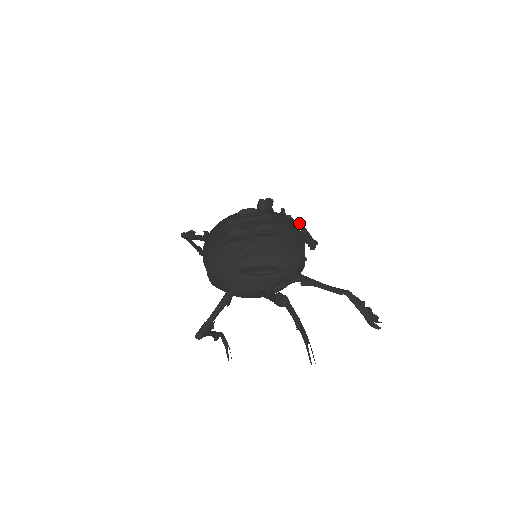
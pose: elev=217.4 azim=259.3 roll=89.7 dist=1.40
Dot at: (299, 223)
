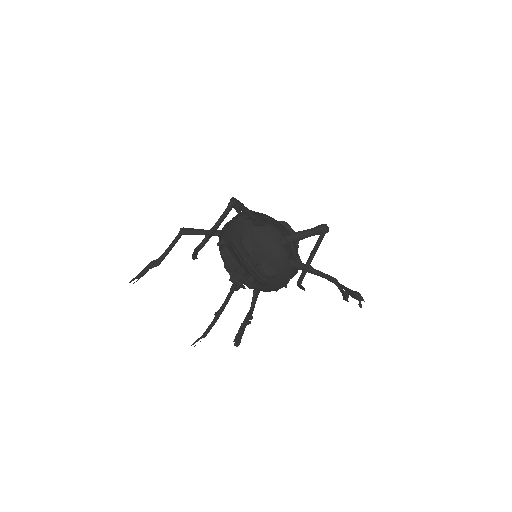
Dot at: (254, 306)
